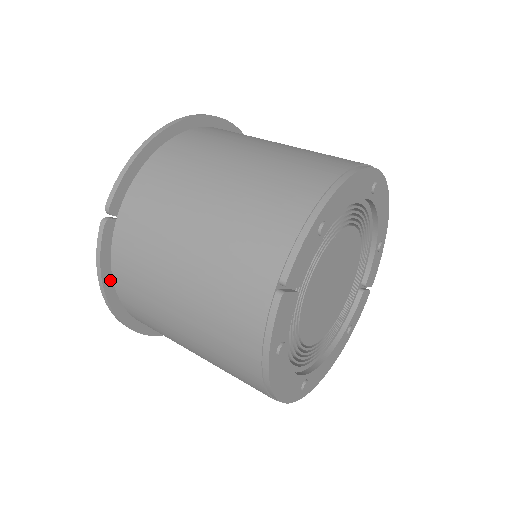
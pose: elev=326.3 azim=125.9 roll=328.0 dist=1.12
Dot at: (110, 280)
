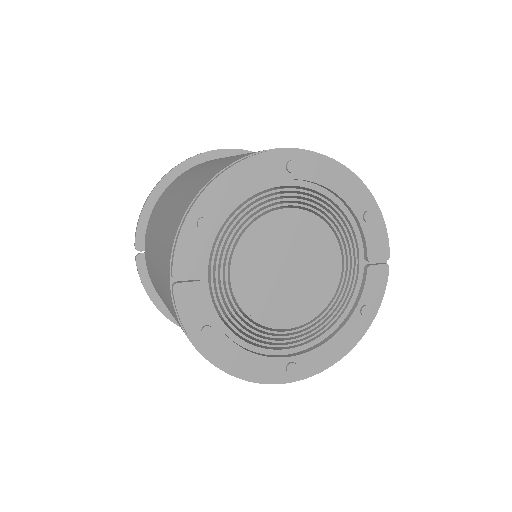
Dot at: (158, 298)
